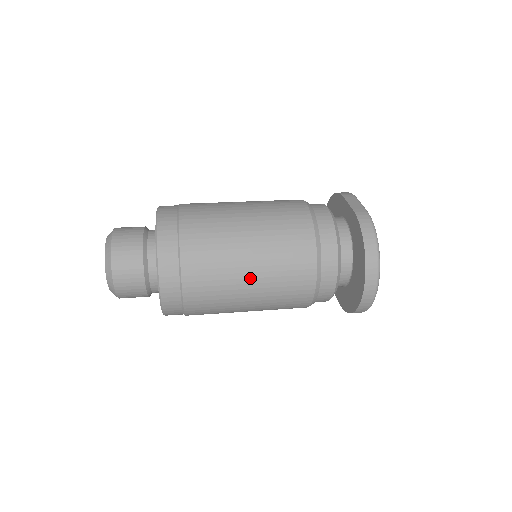
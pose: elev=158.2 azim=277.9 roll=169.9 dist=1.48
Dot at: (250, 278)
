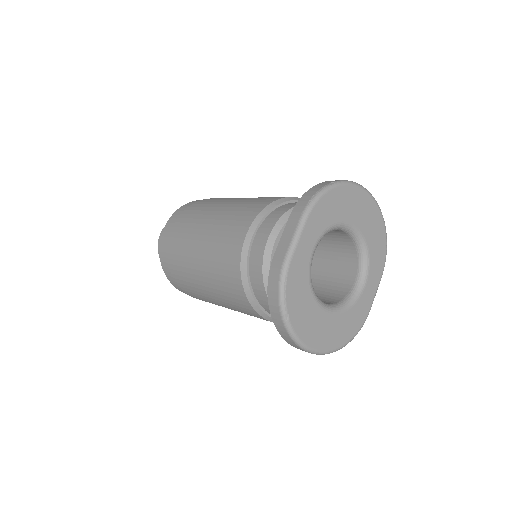
Dot at: (218, 302)
